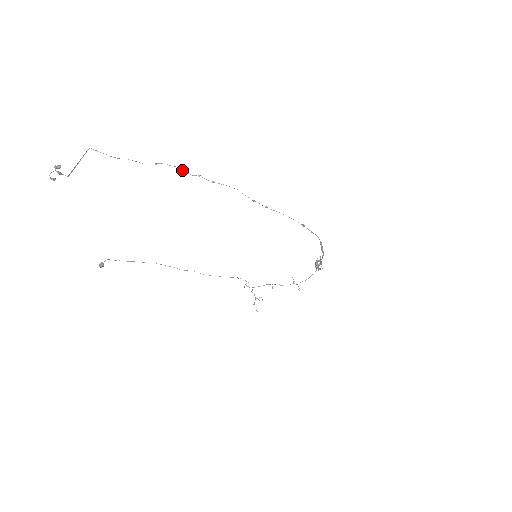
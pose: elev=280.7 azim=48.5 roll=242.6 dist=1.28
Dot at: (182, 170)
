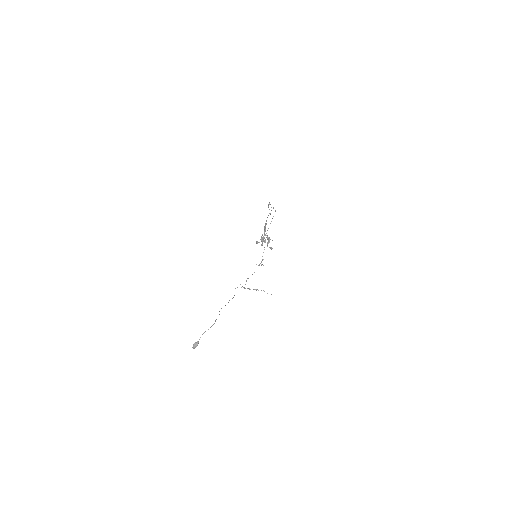
Dot at: (269, 204)
